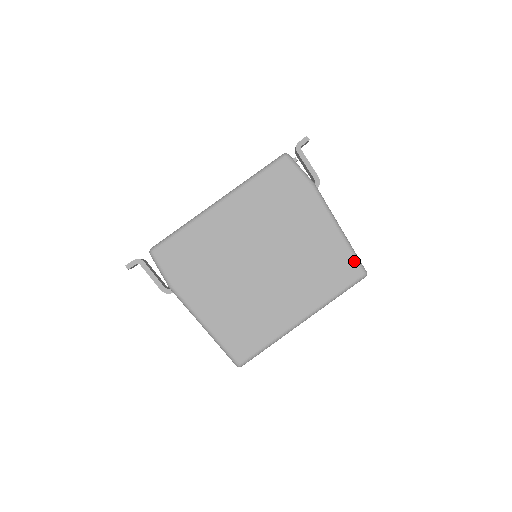
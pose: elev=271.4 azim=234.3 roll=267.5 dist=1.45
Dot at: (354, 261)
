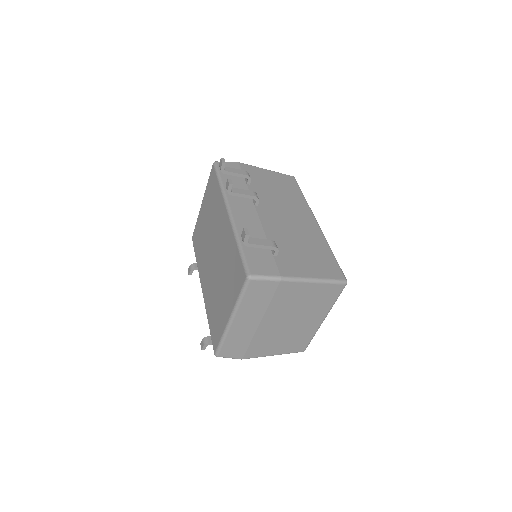
Dot at: (335, 285)
